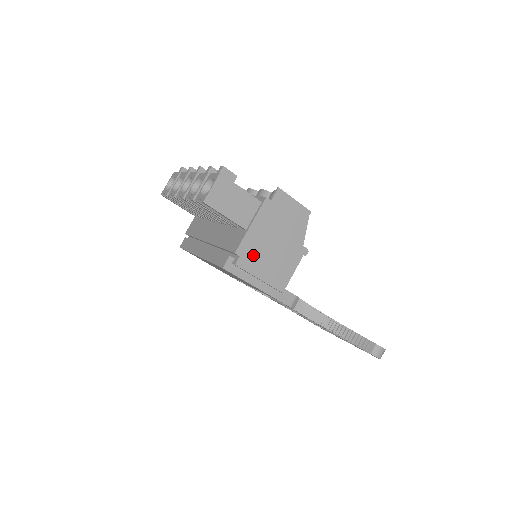
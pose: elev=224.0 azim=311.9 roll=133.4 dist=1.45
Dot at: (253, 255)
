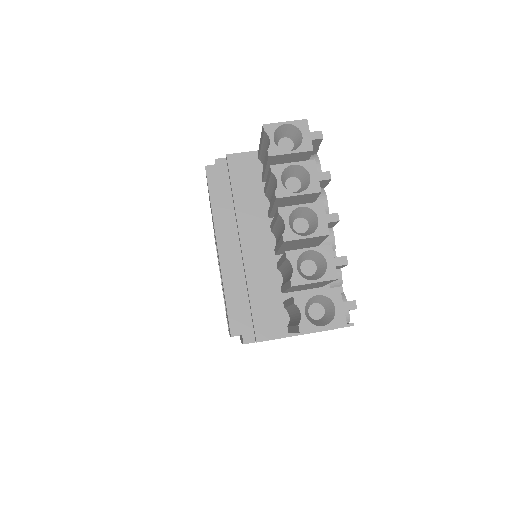
Dot at: occluded
